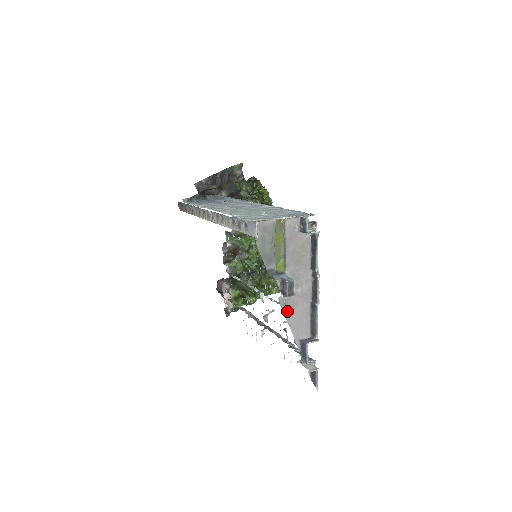
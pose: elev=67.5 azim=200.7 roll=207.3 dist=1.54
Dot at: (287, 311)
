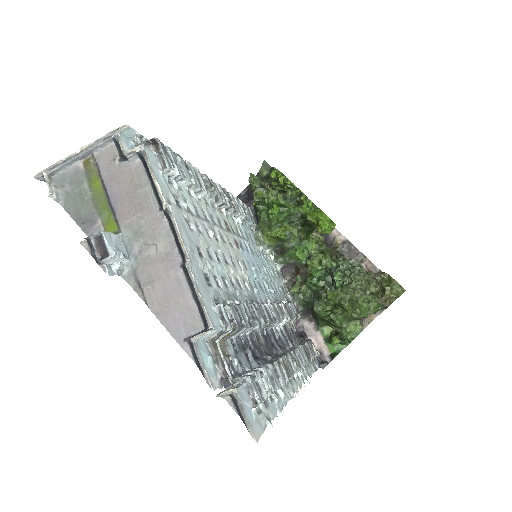
Dot at: (144, 293)
